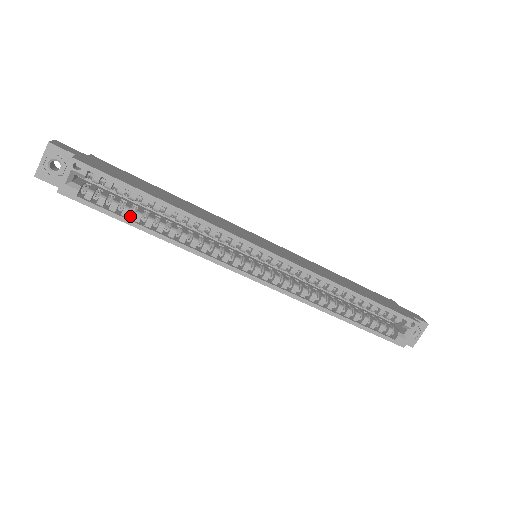
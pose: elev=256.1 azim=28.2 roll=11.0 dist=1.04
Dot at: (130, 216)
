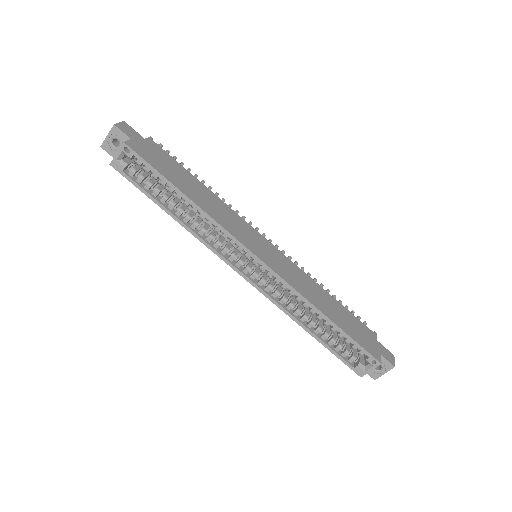
Dot at: (160, 196)
